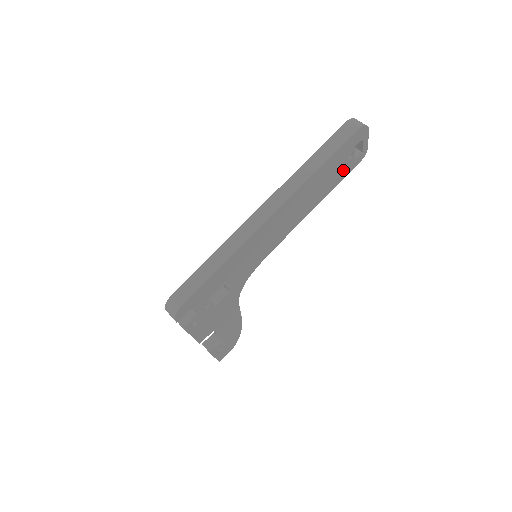
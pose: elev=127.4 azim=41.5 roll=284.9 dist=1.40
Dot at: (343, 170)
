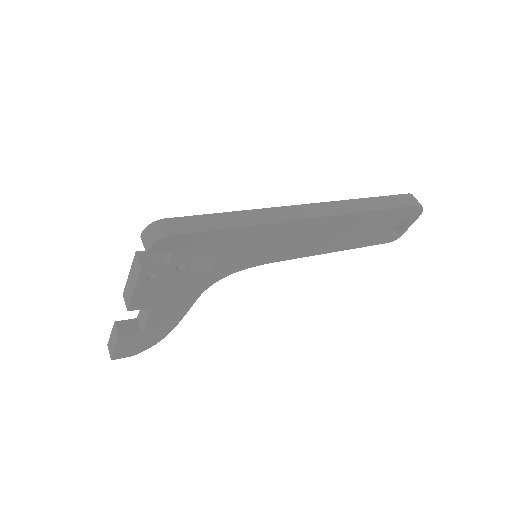
Dot at: (377, 236)
